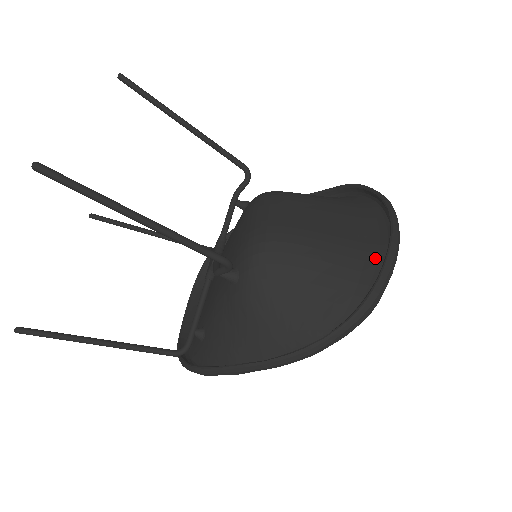
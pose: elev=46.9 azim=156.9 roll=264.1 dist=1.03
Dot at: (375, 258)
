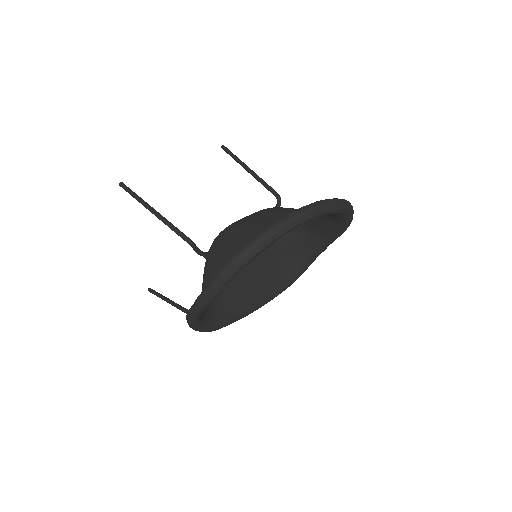
Dot at: occluded
